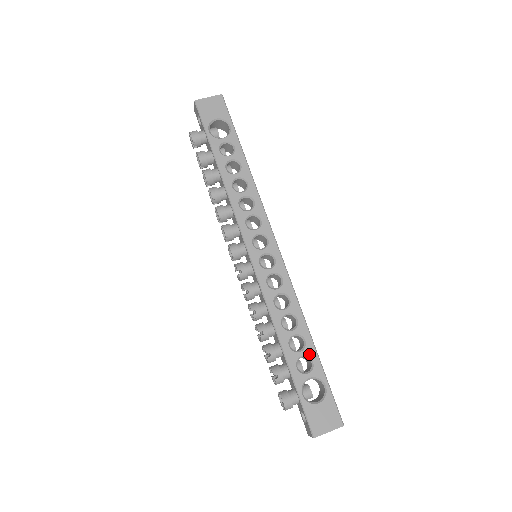
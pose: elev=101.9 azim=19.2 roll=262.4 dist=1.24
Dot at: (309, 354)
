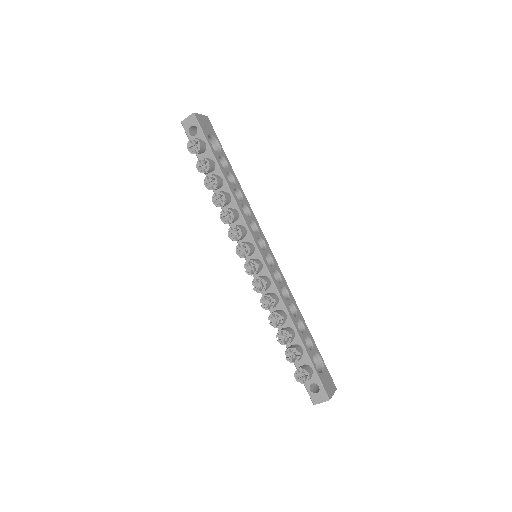
Dot at: (308, 335)
